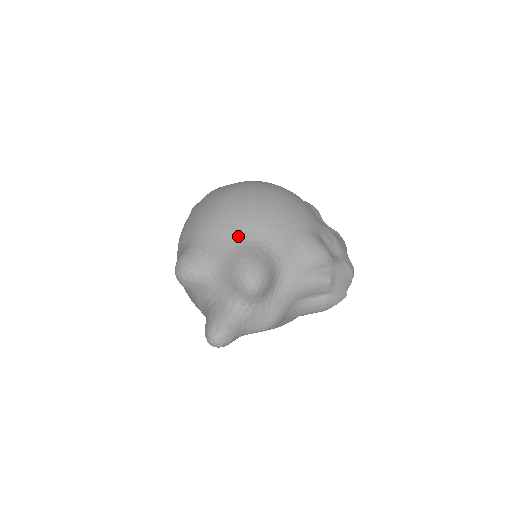
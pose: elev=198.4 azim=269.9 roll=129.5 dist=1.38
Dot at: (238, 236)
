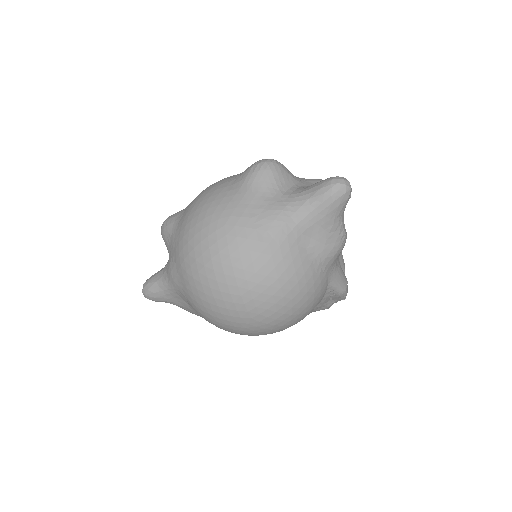
Dot at: occluded
